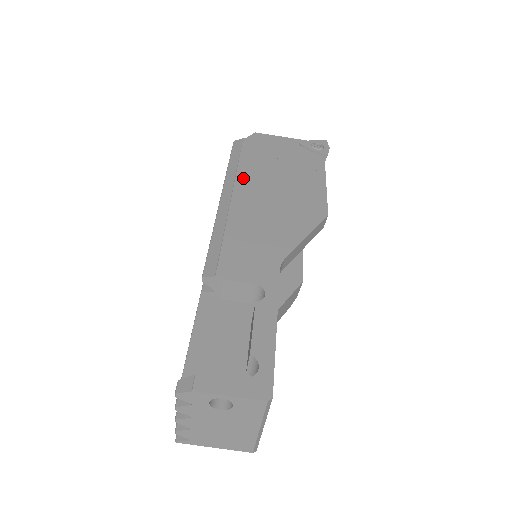
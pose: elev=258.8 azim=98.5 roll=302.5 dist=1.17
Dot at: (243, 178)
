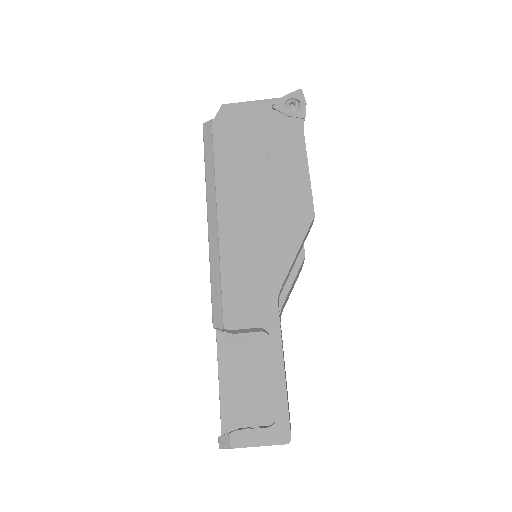
Dot at: (223, 187)
